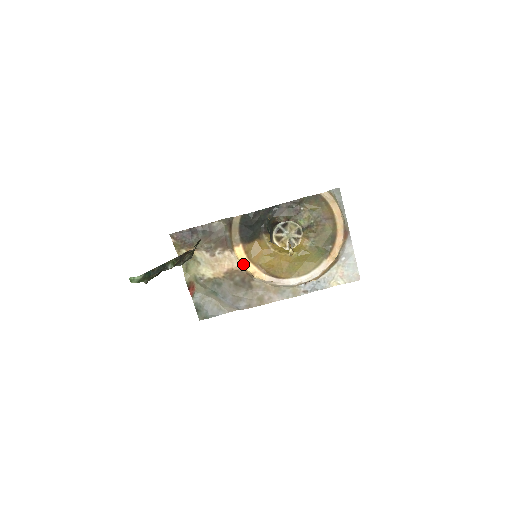
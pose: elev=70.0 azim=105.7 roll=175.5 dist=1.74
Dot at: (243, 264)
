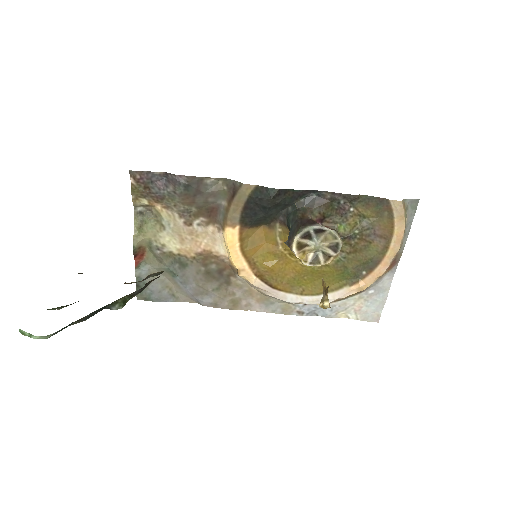
Dot at: (230, 254)
